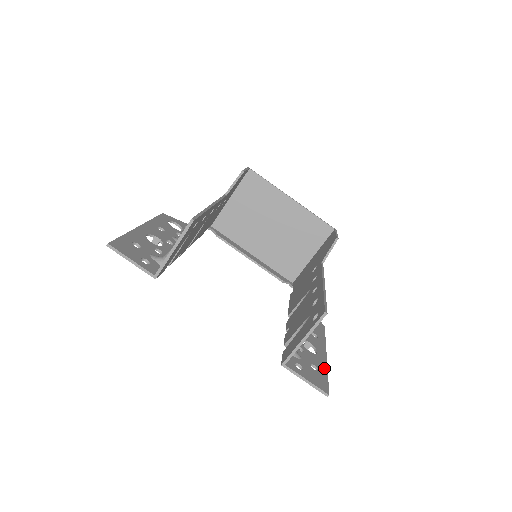
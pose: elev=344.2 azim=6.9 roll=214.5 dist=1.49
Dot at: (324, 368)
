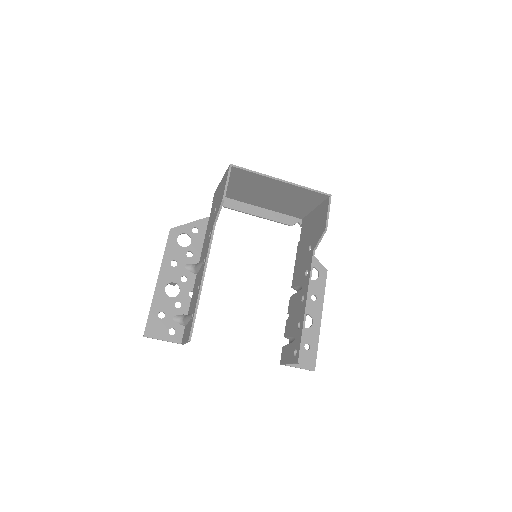
Dot at: (316, 340)
